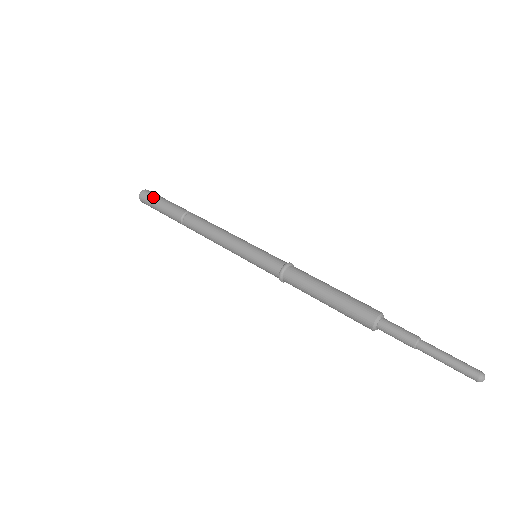
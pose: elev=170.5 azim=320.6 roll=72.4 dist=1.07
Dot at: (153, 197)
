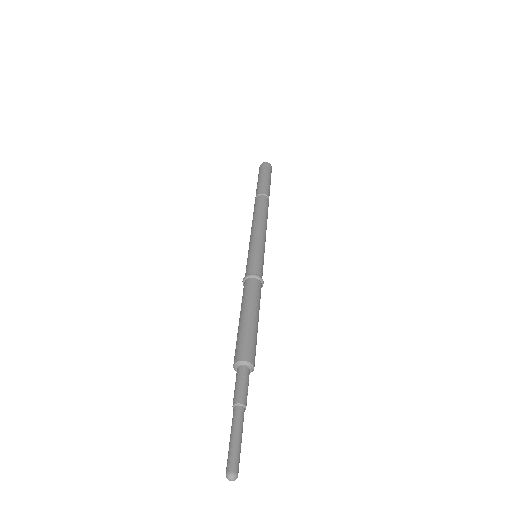
Dot at: (260, 172)
